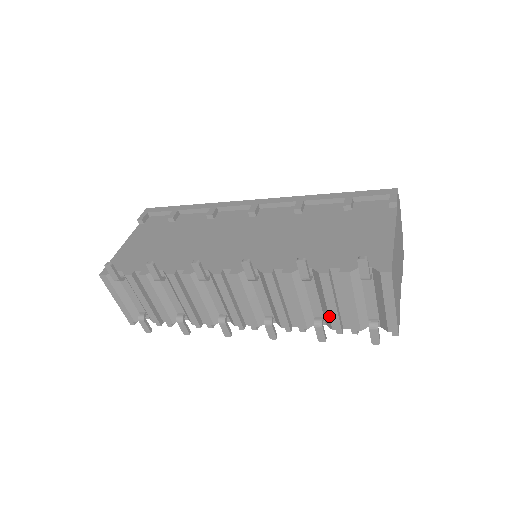
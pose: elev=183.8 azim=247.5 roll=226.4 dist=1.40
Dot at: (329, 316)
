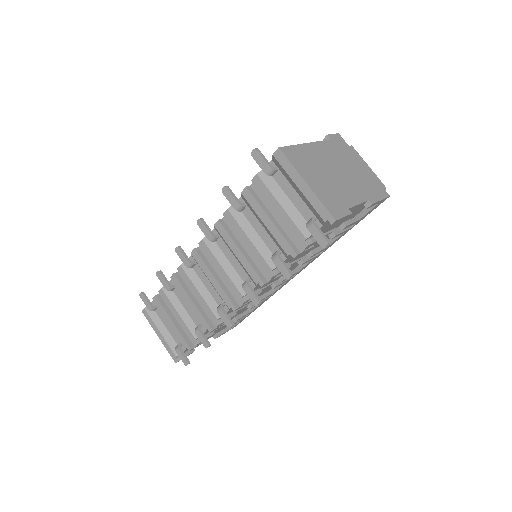
Dot at: (275, 239)
